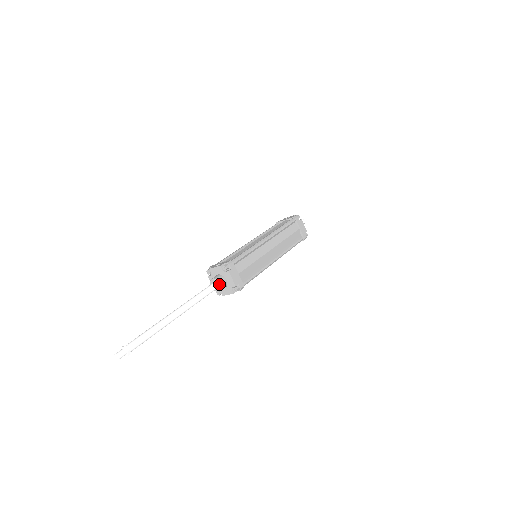
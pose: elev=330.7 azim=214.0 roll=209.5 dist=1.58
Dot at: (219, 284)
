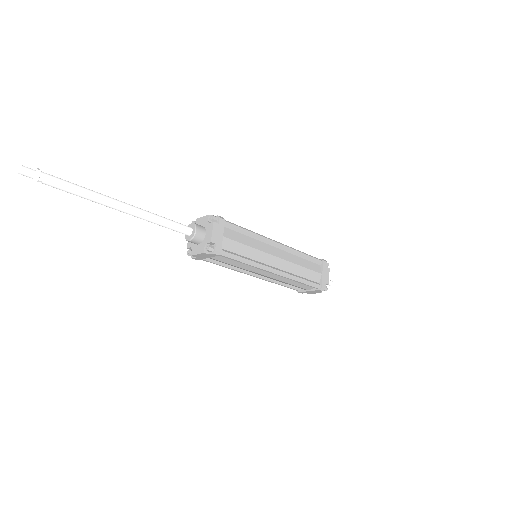
Dot at: (190, 225)
